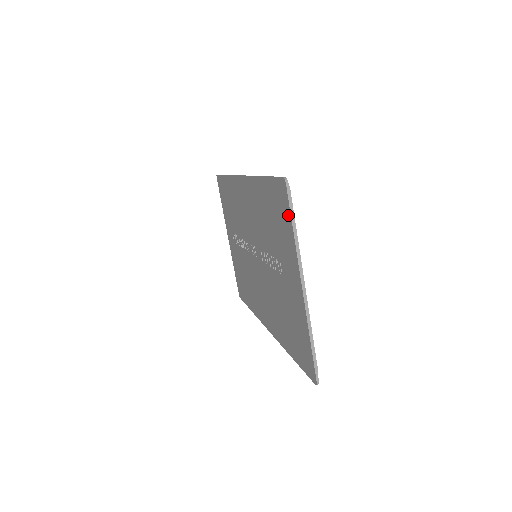
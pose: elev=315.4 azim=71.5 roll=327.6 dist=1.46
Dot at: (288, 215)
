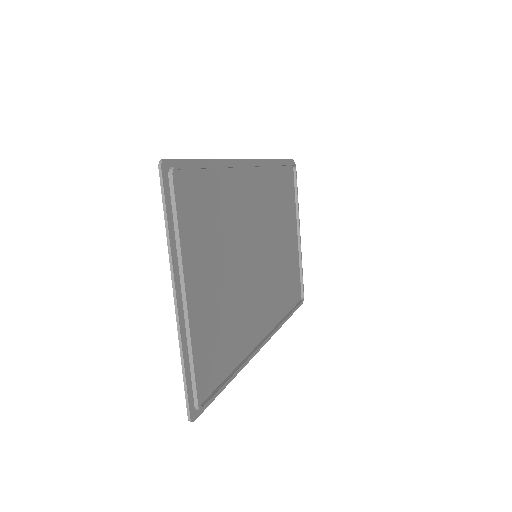
Dot at: (168, 206)
